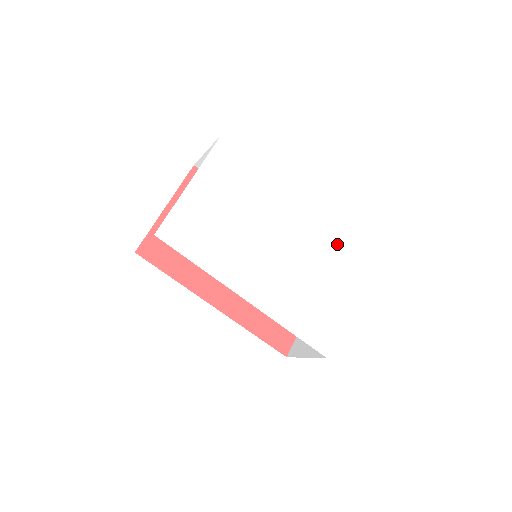
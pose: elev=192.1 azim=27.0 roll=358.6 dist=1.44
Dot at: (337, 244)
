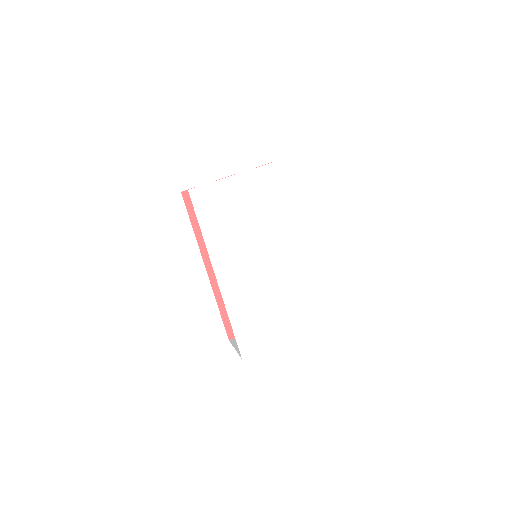
Dot at: (317, 293)
